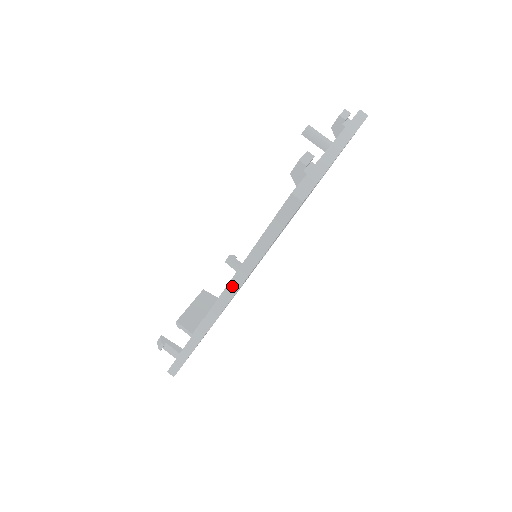
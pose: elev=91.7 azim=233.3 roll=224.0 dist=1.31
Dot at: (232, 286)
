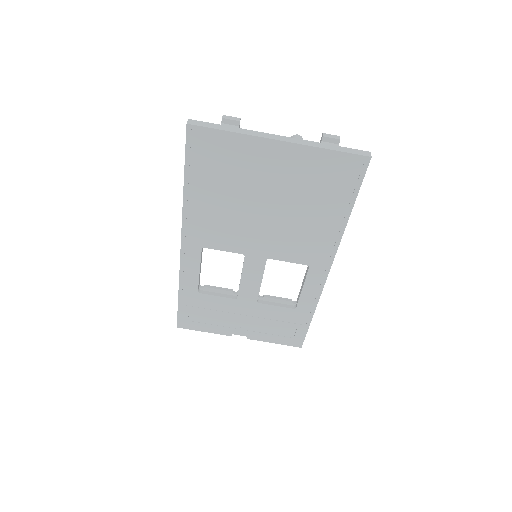
Dot at: occluded
